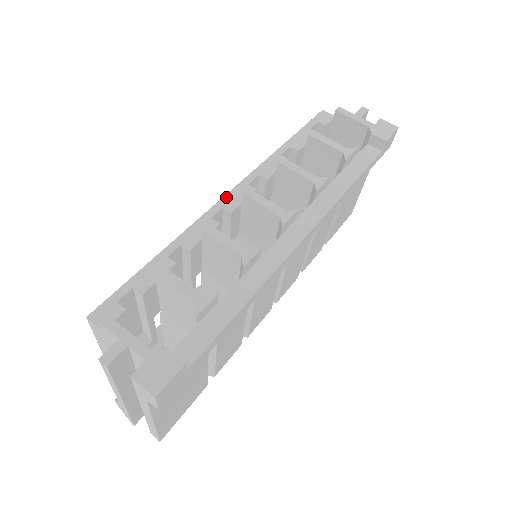
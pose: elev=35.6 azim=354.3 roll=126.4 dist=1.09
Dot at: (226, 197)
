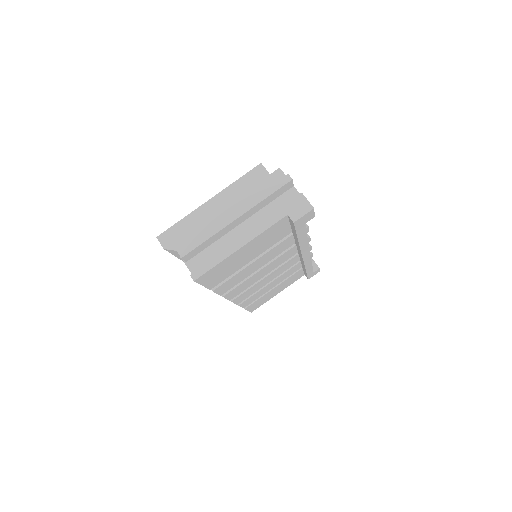
Dot at: occluded
